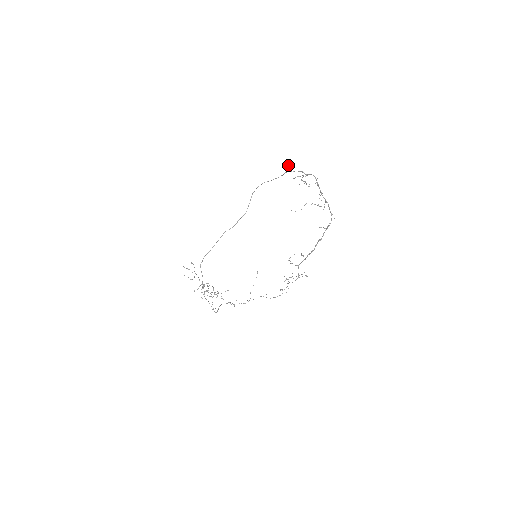
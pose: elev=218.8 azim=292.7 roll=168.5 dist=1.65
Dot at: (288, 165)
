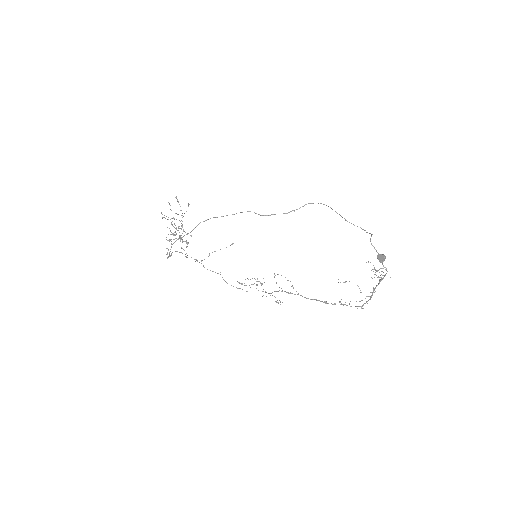
Dot at: (385, 258)
